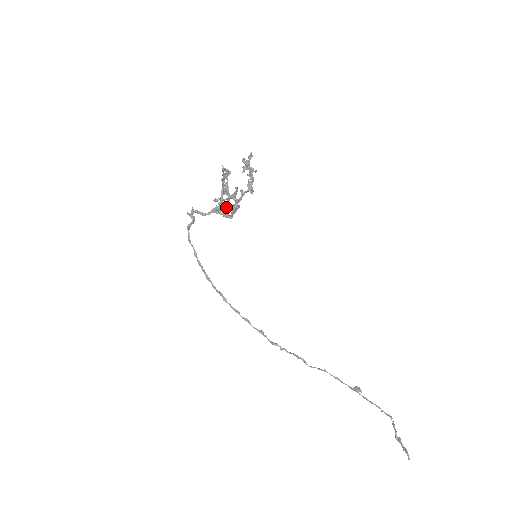
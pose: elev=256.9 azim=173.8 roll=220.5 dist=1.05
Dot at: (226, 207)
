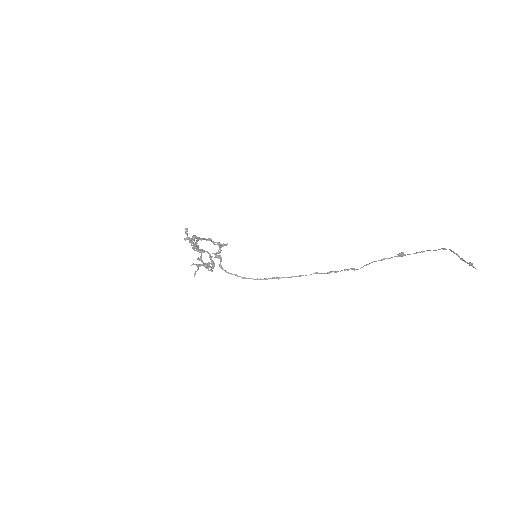
Dot at: occluded
